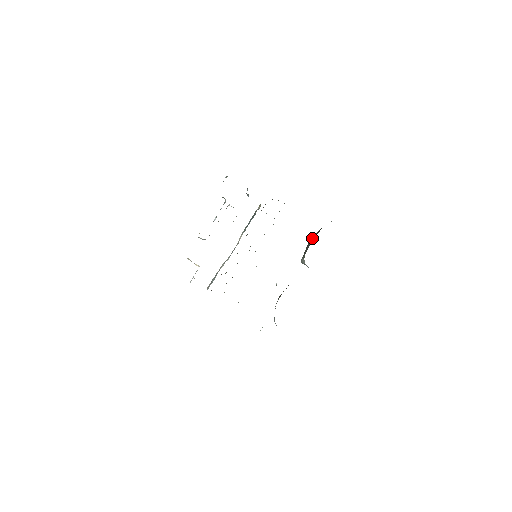
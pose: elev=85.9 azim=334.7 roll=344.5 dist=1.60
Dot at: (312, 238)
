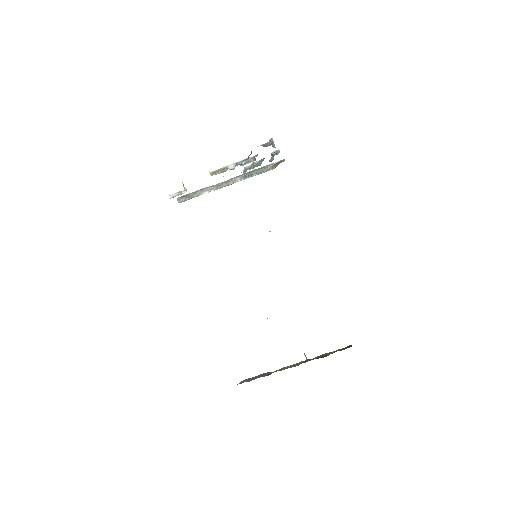
Dot at: occluded
